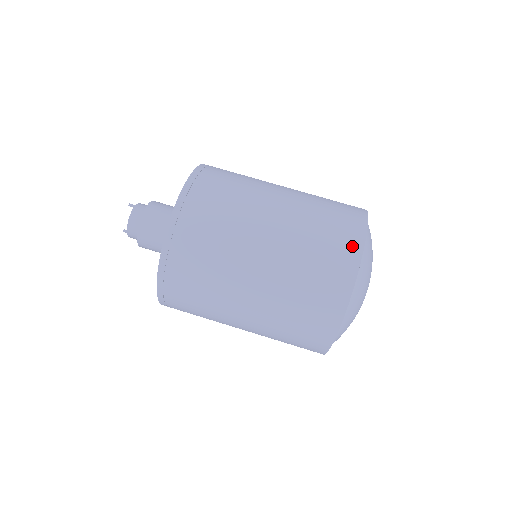
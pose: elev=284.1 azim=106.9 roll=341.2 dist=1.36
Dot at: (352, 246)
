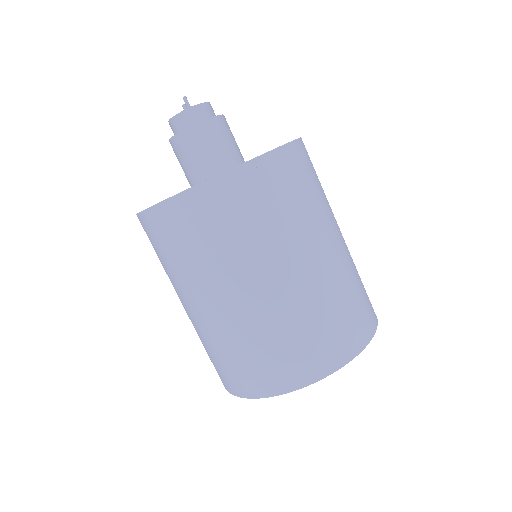
Dot at: (241, 388)
